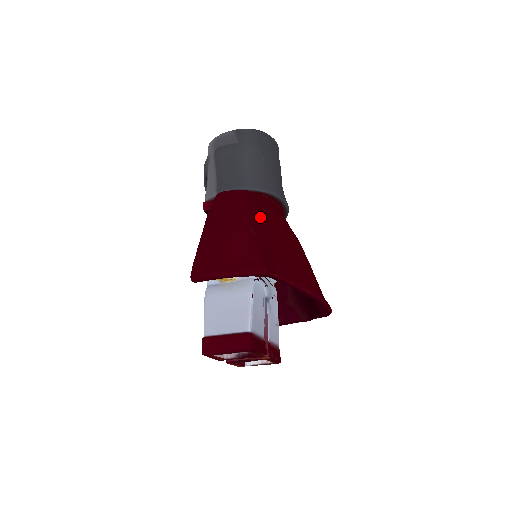
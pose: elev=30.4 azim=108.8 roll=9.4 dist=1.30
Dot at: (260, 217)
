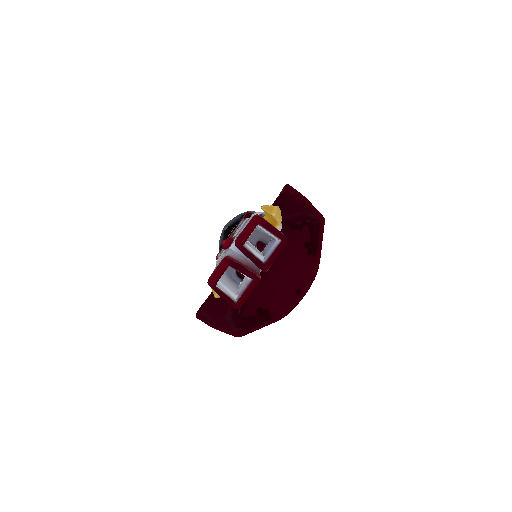
Dot at: occluded
